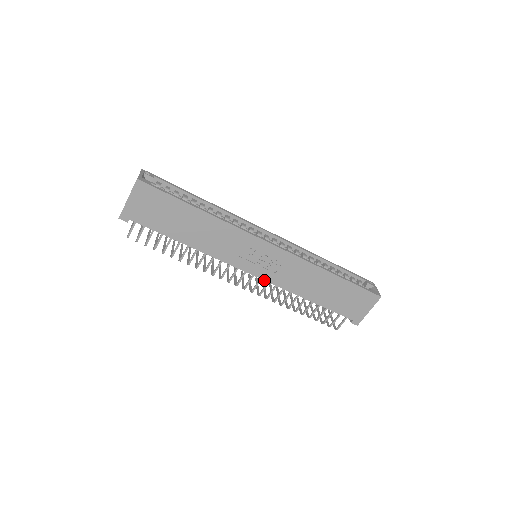
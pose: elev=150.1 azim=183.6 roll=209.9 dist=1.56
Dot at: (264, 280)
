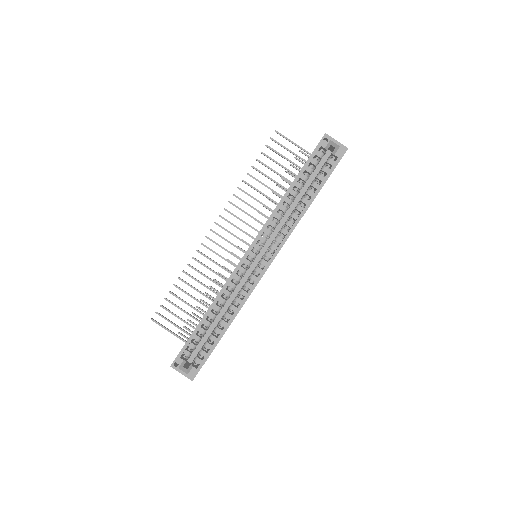
Dot at: occluded
